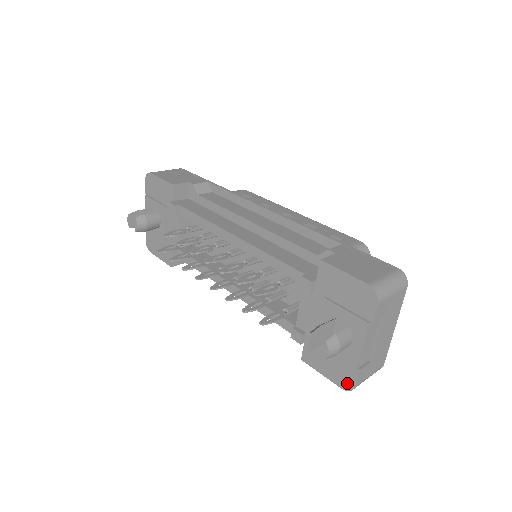
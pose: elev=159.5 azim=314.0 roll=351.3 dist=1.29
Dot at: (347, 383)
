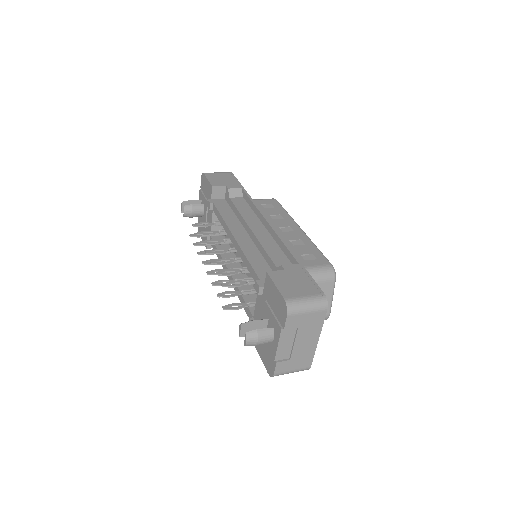
Dot at: (270, 370)
